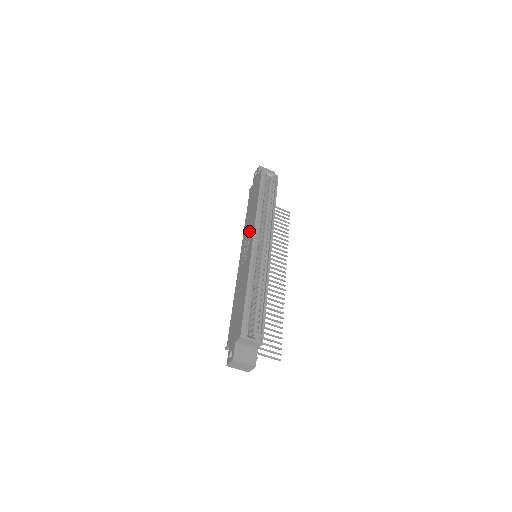
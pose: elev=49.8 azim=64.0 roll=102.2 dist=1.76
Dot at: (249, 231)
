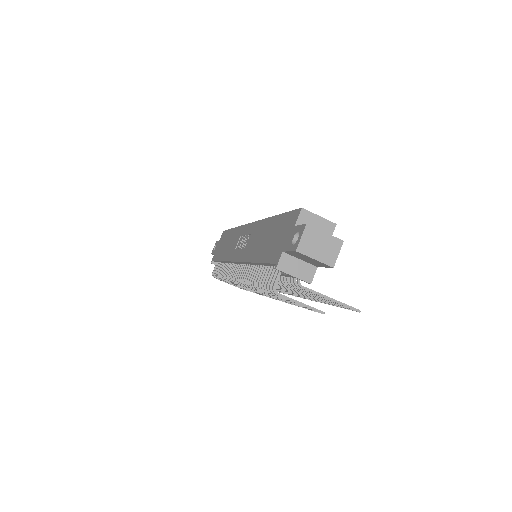
Dot at: (237, 239)
